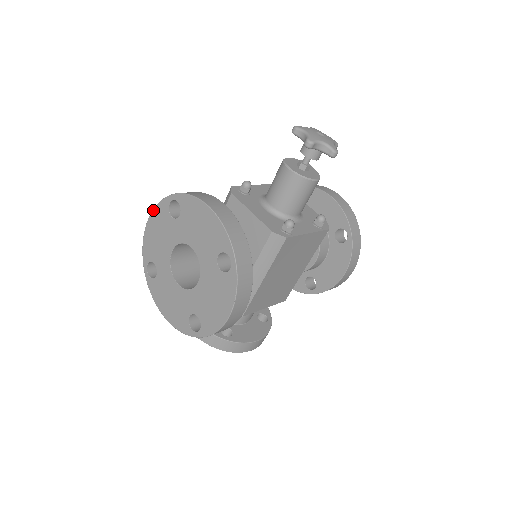
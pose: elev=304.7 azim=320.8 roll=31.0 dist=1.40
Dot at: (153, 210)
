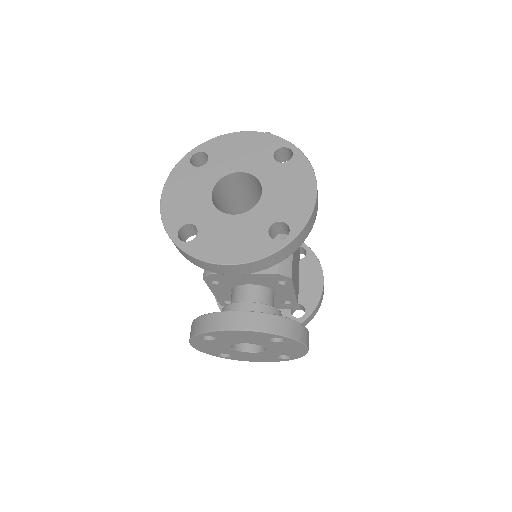
Dot at: (168, 178)
